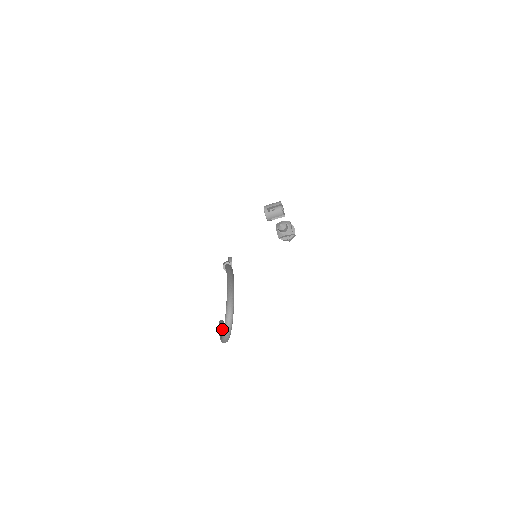
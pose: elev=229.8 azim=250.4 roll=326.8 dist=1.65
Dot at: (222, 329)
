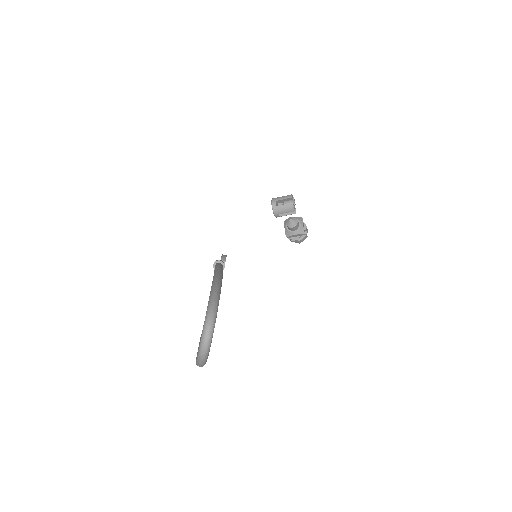
Dot at: occluded
